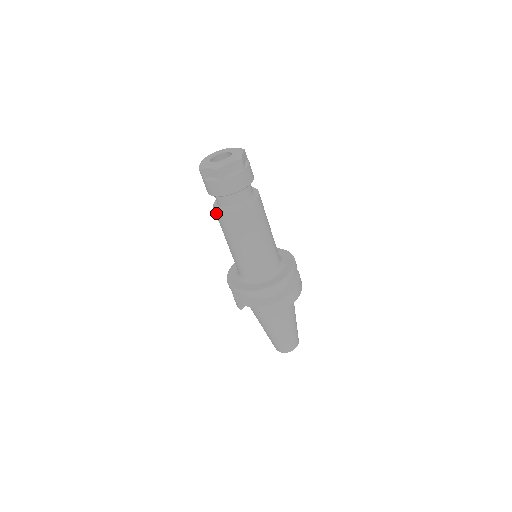
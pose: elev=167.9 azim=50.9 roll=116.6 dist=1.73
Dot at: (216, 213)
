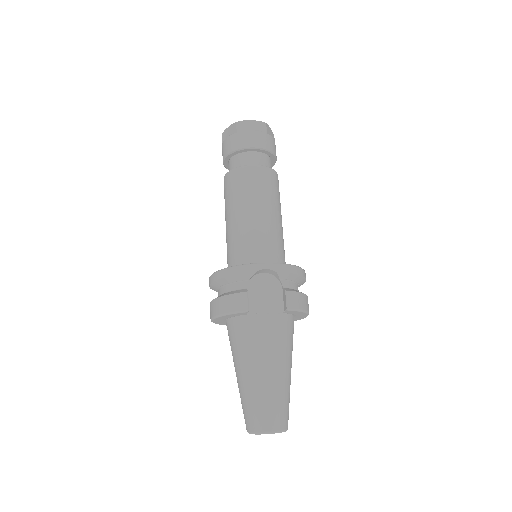
Dot at: (242, 171)
